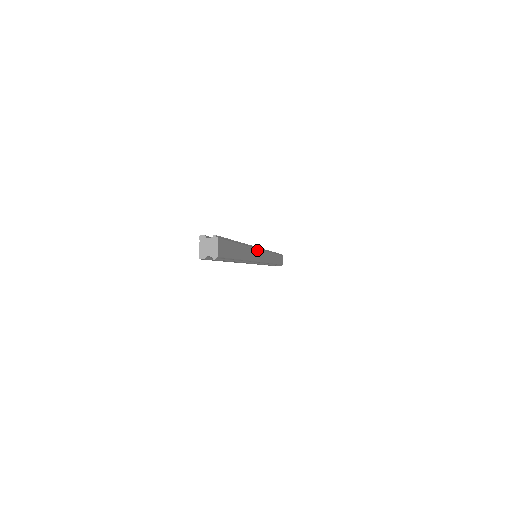
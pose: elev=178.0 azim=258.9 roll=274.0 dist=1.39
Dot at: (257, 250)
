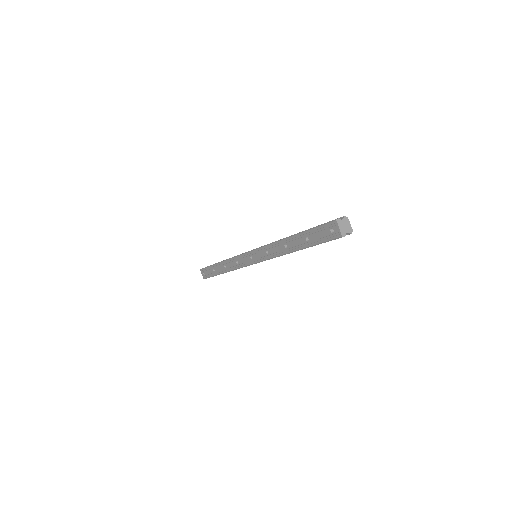
Dot at: occluded
